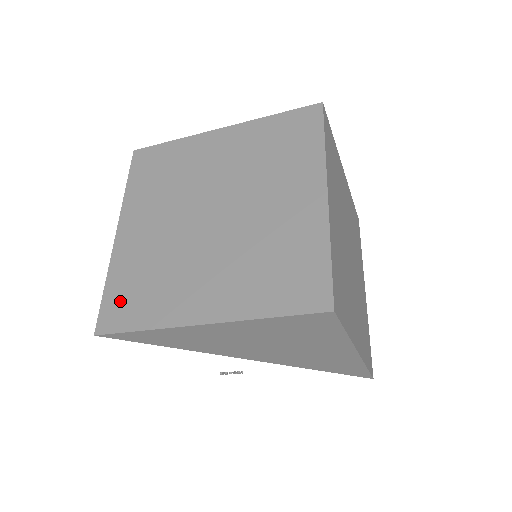
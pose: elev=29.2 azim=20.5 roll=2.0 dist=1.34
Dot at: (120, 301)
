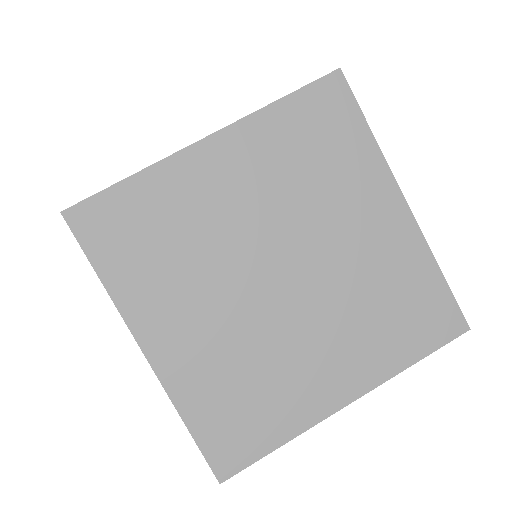
Dot at: (226, 432)
